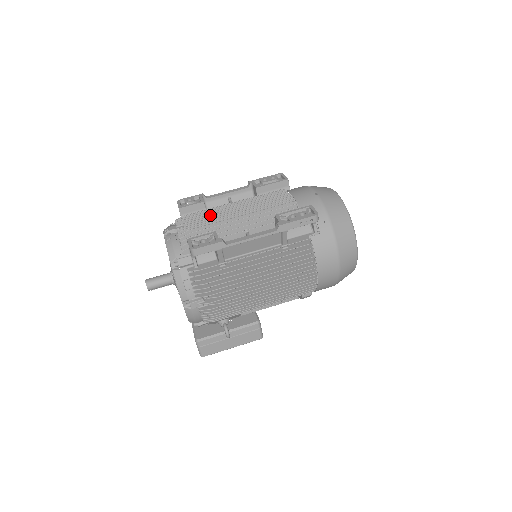
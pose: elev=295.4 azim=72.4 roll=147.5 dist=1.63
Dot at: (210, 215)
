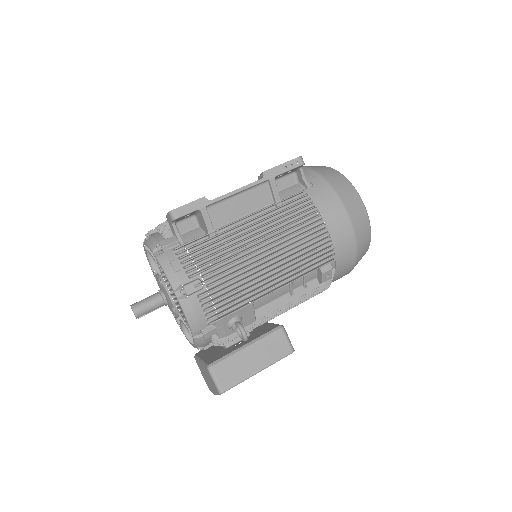
Dot at: occluded
